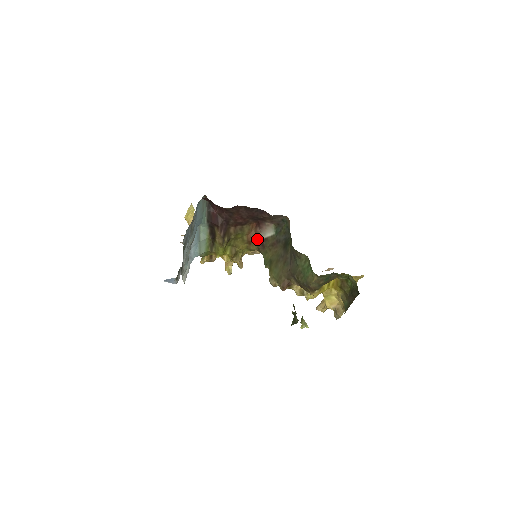
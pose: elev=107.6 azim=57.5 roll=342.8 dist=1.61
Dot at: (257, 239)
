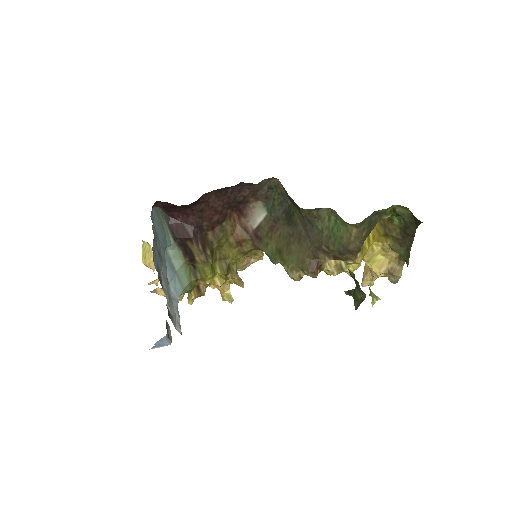
Dot at: (247, 234)
